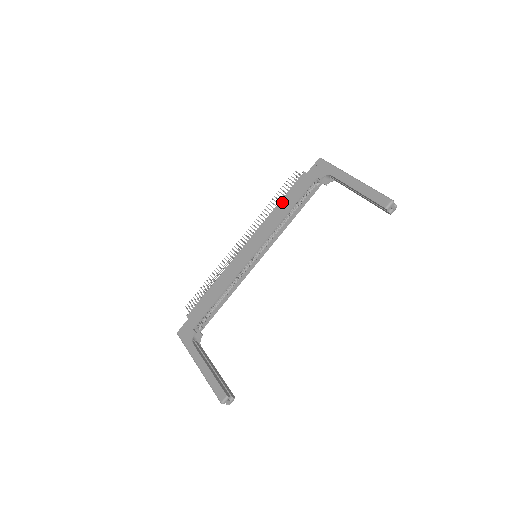
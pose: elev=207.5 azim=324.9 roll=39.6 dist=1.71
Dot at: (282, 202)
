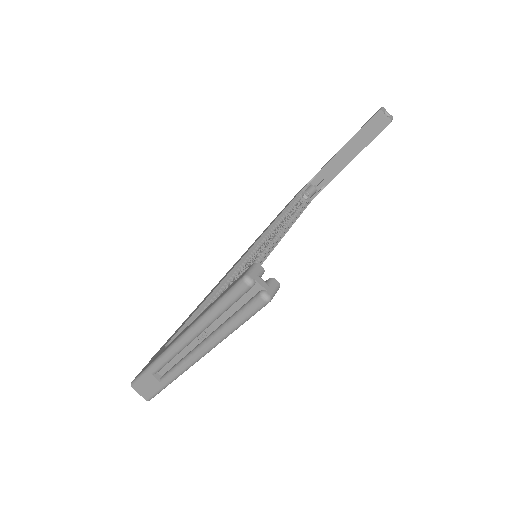
Dot at: (271, 222)
